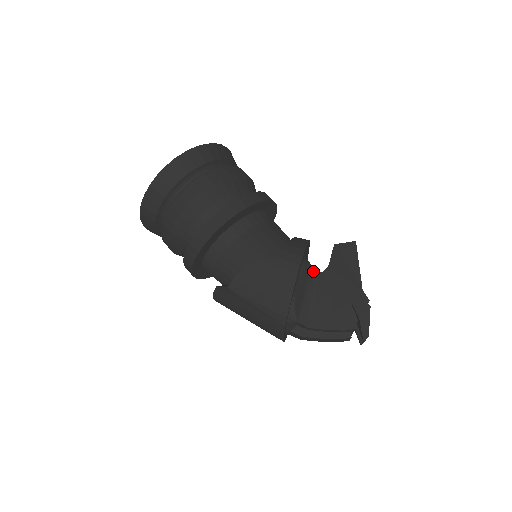
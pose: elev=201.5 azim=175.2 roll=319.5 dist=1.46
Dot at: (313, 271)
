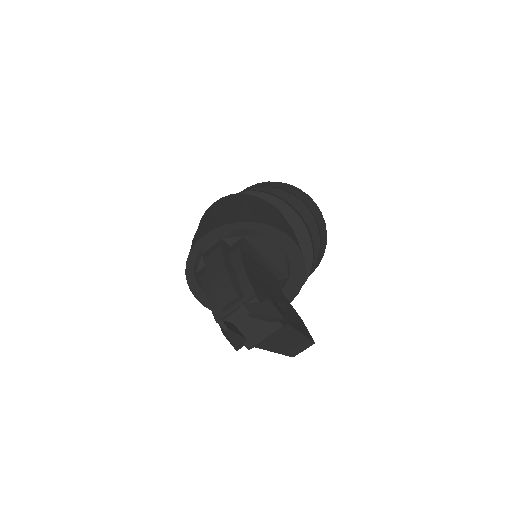
Dot at: (283, 279)
